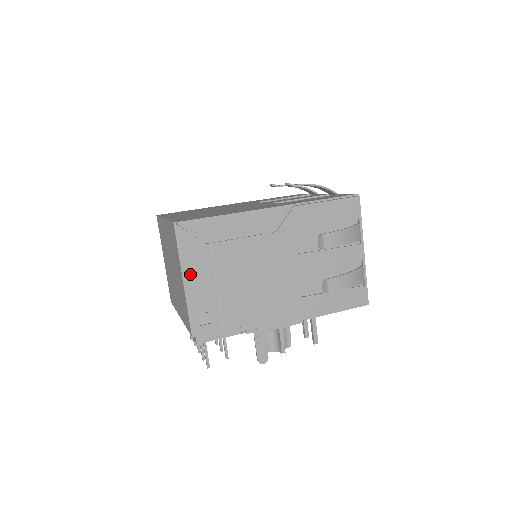
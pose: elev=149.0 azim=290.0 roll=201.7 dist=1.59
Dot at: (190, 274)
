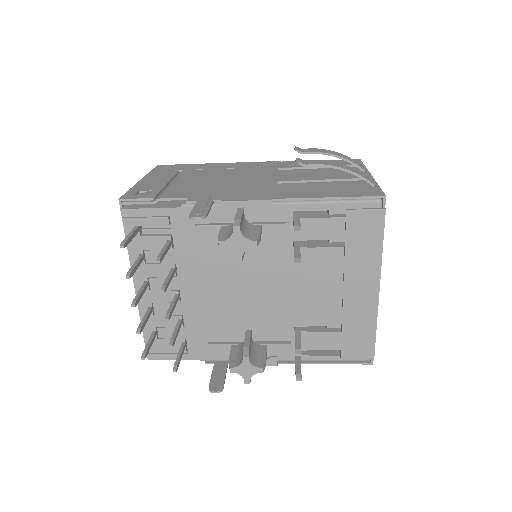
Dot at: (151, 178)
